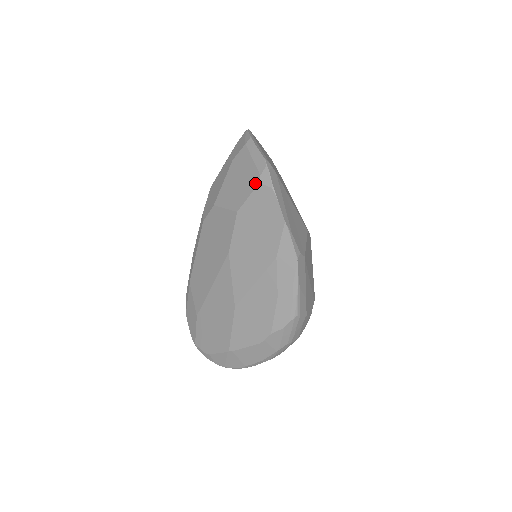
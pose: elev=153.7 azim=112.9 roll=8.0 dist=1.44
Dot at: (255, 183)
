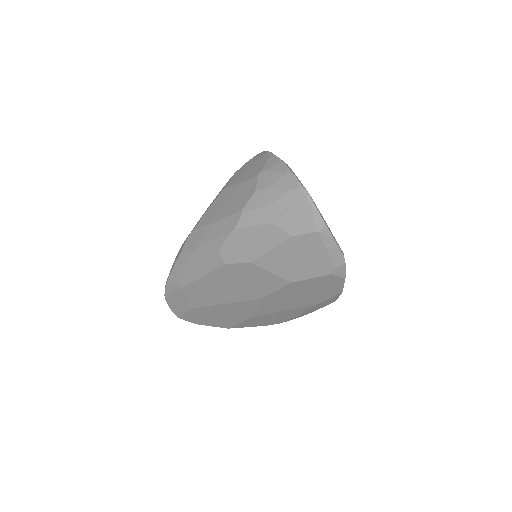
Dot at: (326, 272)
